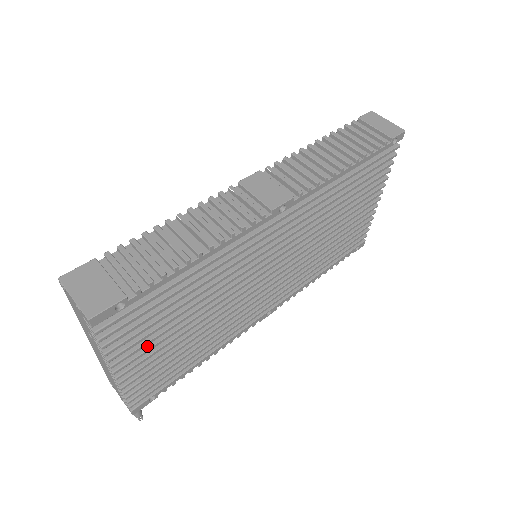
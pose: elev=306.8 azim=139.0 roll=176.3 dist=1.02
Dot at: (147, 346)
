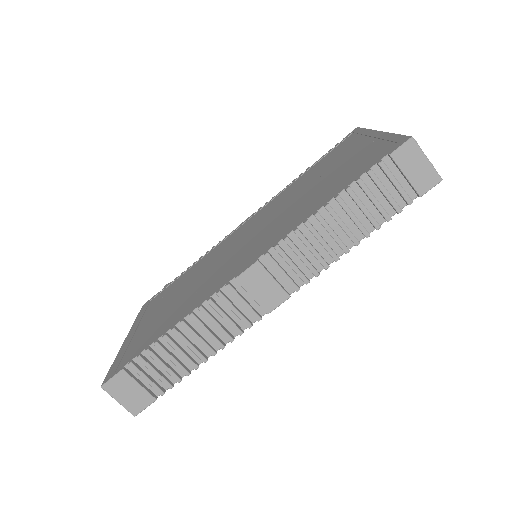
Dot at: occluded
